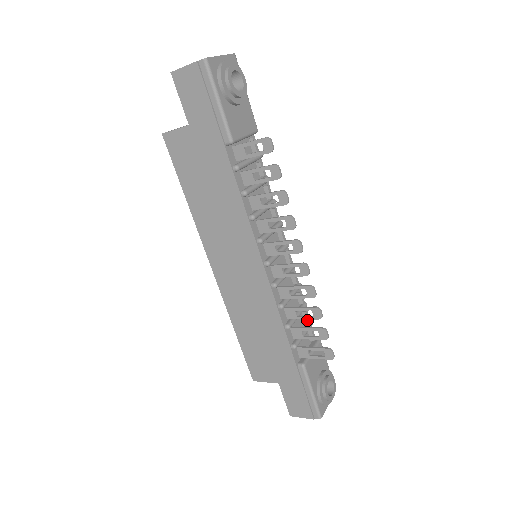
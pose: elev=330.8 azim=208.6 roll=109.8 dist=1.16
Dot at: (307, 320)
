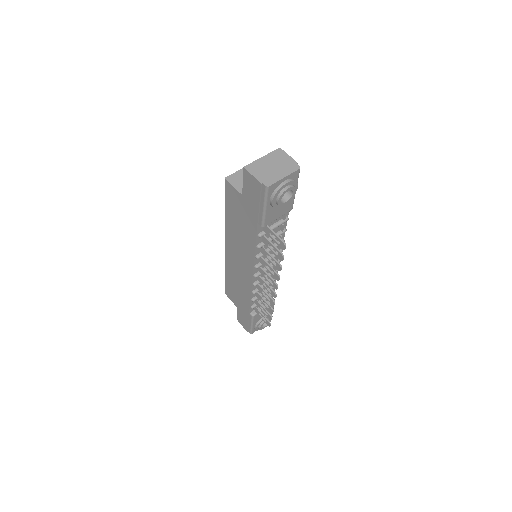
Dot at: occluded
